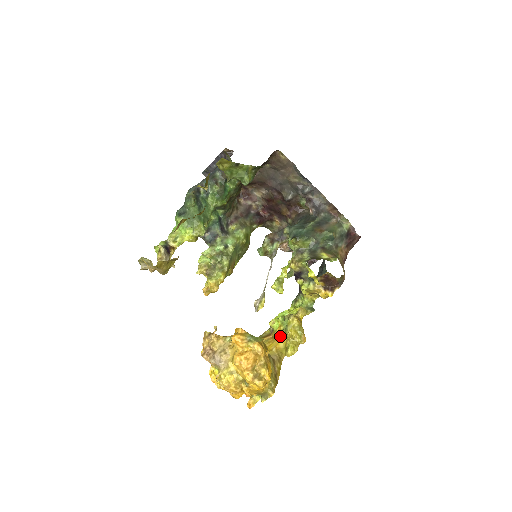
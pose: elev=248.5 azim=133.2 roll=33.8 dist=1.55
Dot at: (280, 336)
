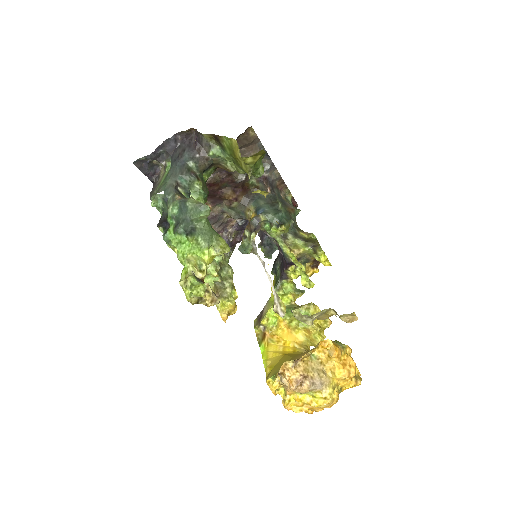
Dot at: (294, 330)
